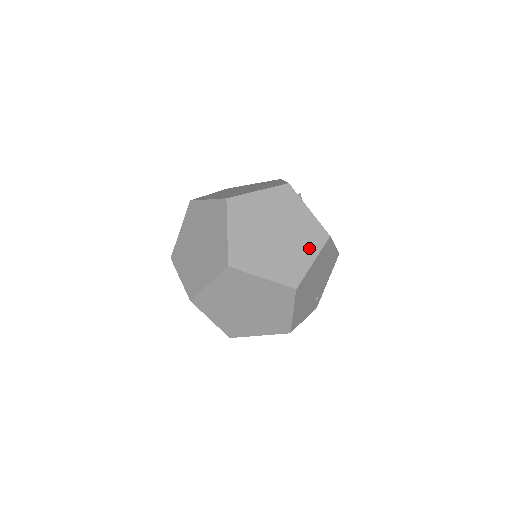
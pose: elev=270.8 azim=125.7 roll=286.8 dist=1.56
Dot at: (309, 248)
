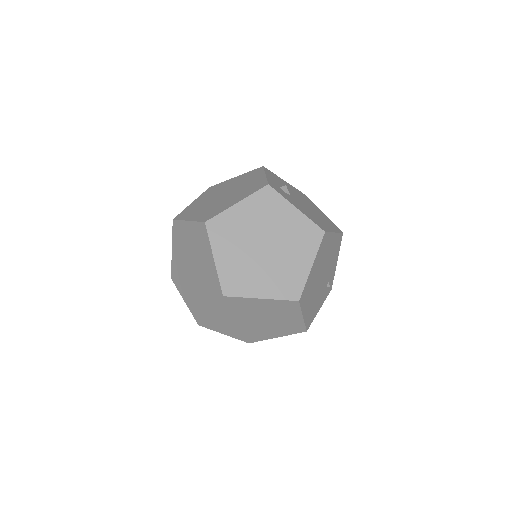
Dot at: (304, 252)
